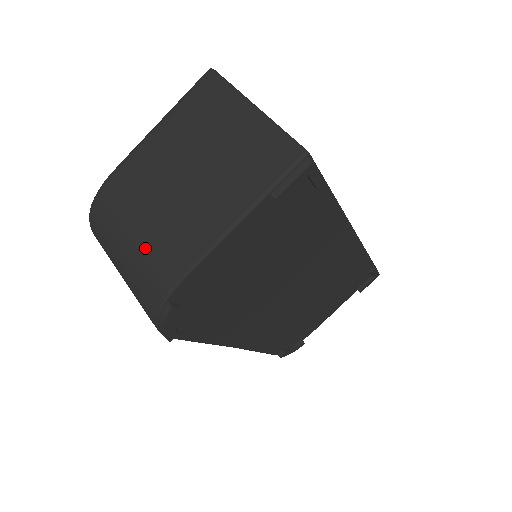
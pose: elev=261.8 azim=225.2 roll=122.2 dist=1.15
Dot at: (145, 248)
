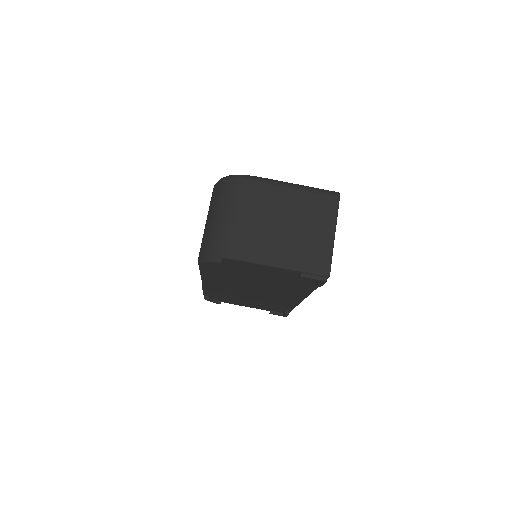
Dot at: (237, 228)
